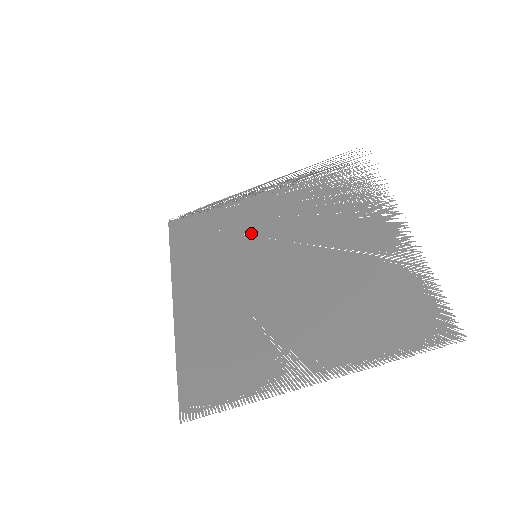
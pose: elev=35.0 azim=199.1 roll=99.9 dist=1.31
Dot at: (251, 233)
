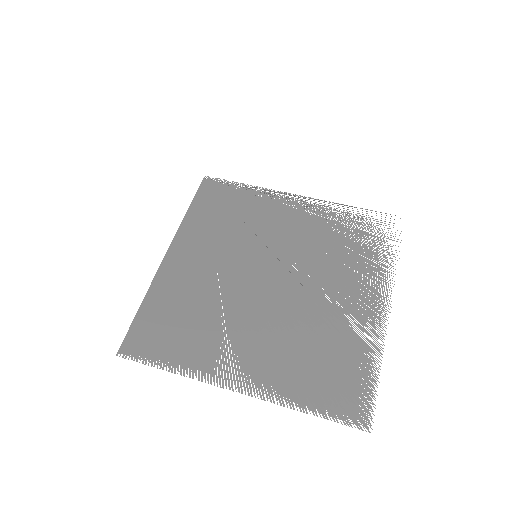
Dot at: (264, 233)
